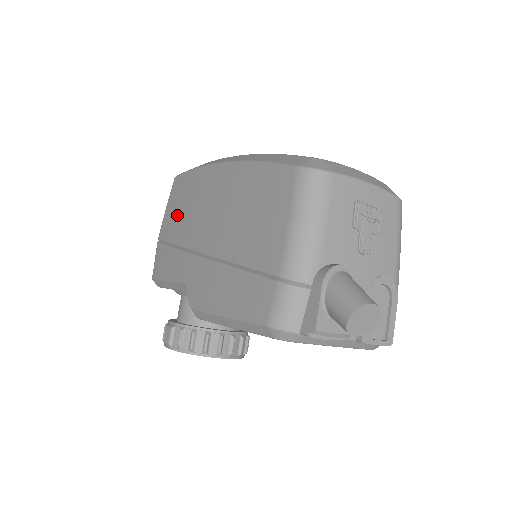
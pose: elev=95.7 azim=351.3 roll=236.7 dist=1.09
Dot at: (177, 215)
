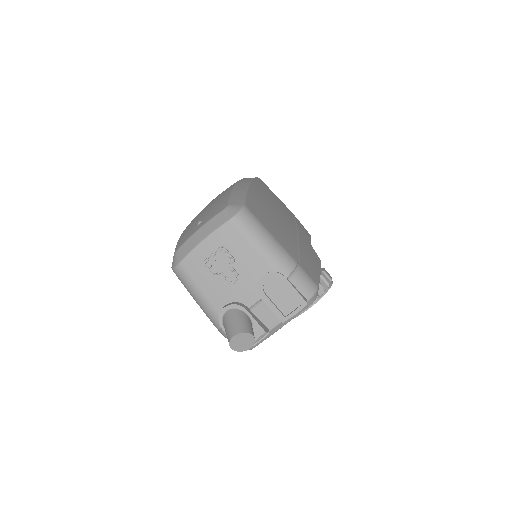
Dot at: occluded
